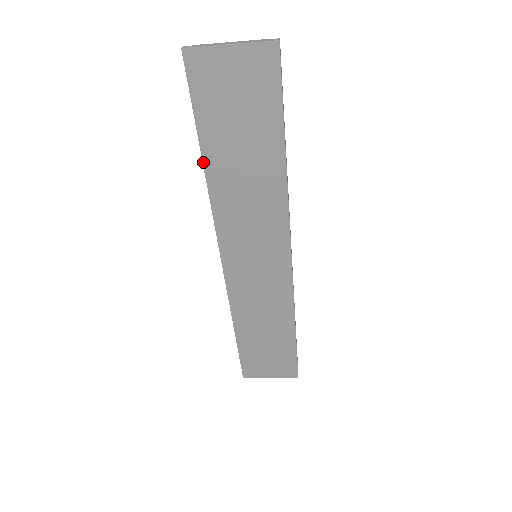
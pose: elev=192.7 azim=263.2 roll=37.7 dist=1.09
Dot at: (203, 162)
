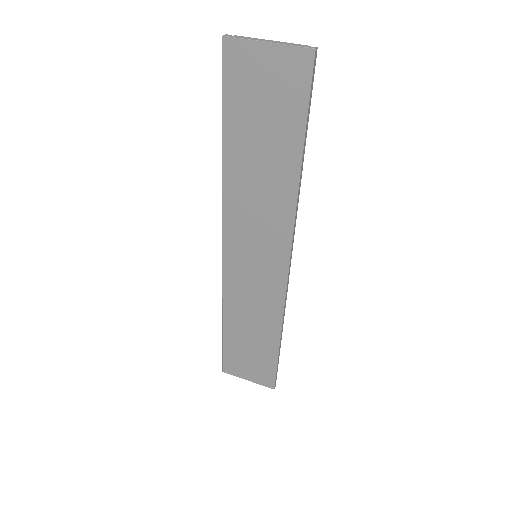
Dot at: (223, 150)
